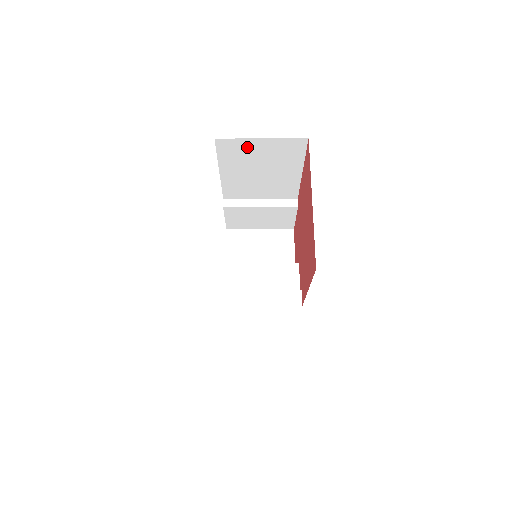
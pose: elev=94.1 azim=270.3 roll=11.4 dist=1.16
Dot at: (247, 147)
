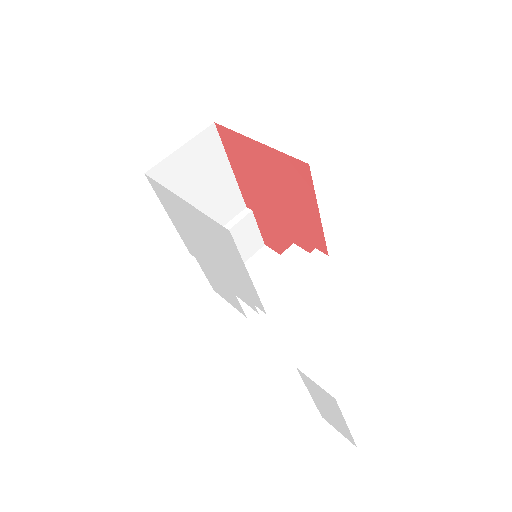
Dot at: (175, 167)
